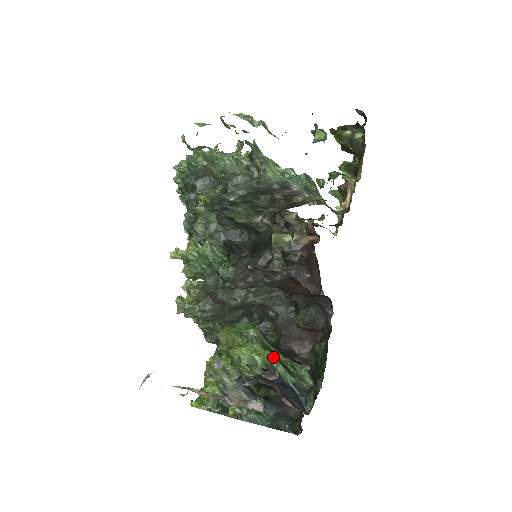
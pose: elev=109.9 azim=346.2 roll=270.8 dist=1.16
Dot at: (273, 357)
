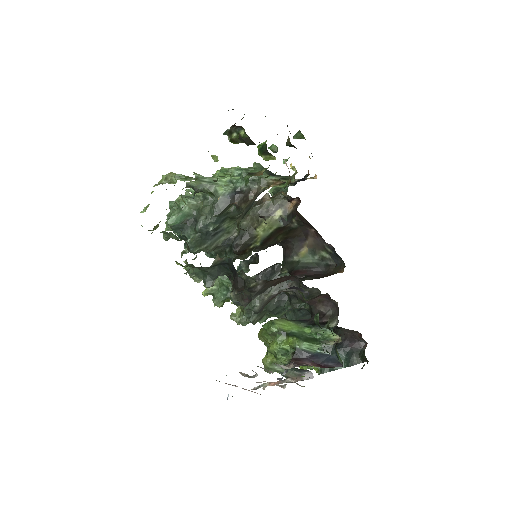
Dot at: (294, 341)
